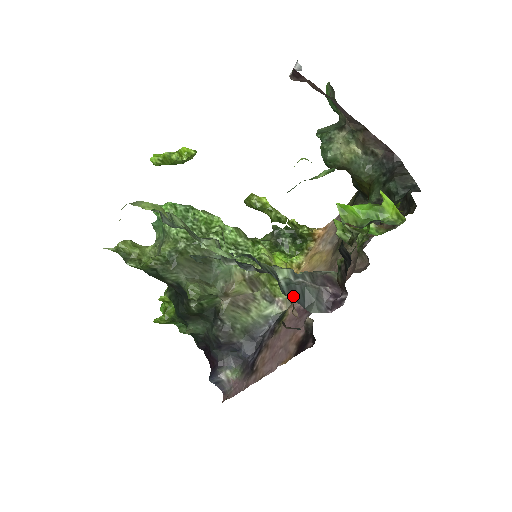
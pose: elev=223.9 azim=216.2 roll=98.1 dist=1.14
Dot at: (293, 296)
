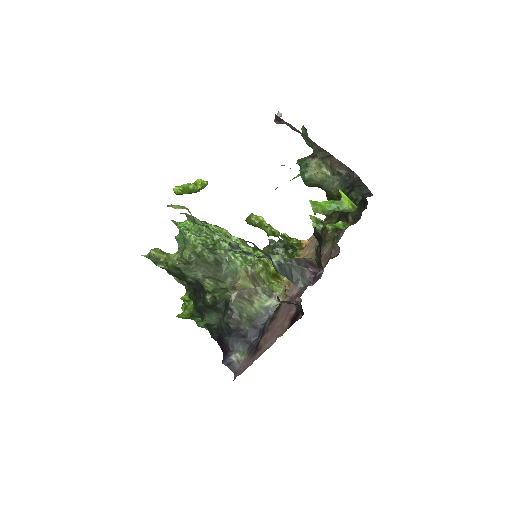
Dot at: (284, 273)
